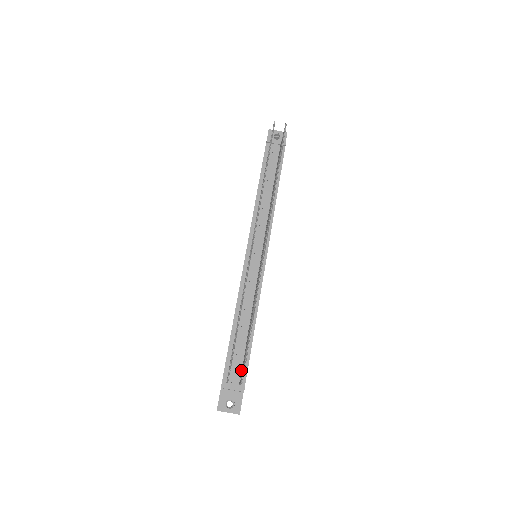
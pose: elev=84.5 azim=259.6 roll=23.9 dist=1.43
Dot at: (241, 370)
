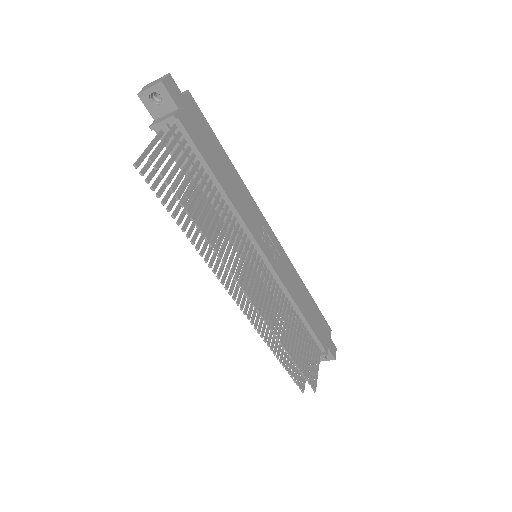
Dot at: (314, 344)
